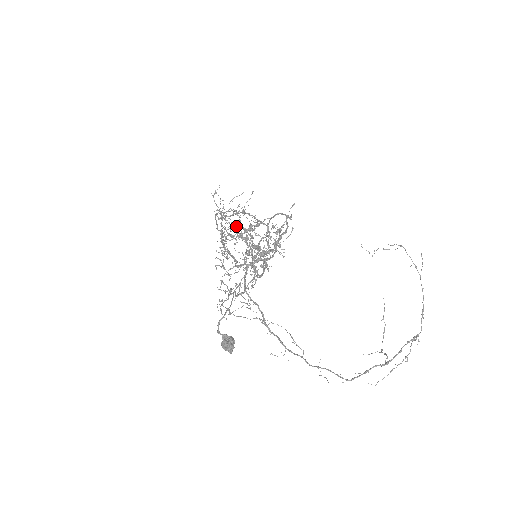
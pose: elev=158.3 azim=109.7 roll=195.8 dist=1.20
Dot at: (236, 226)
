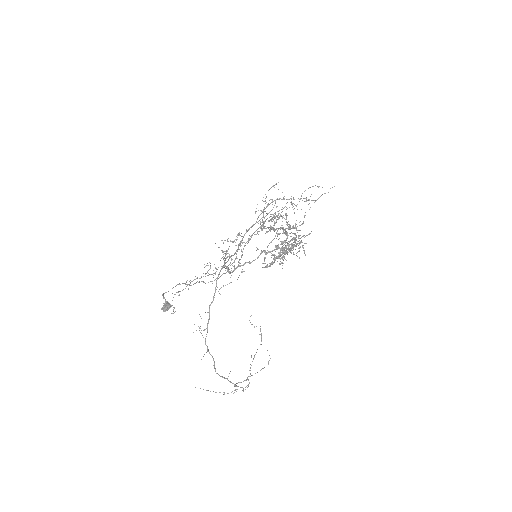
Dot at: (276, 220)
